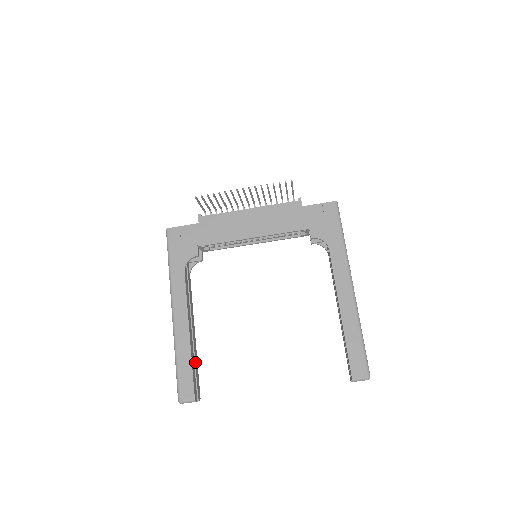
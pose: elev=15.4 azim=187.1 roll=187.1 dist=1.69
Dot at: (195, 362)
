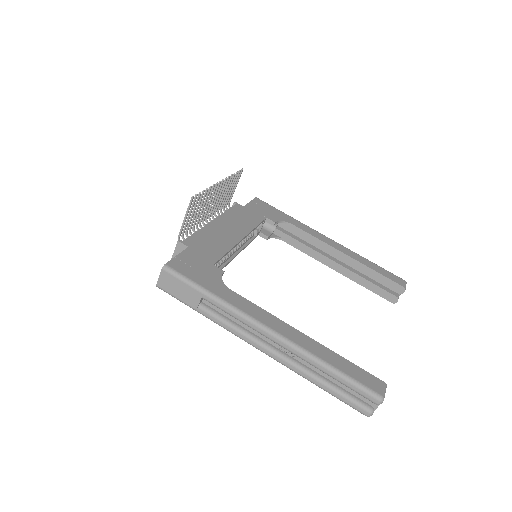
Dot at: occluded
